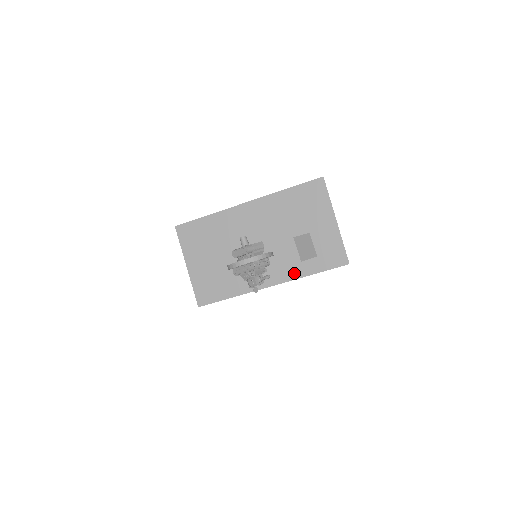
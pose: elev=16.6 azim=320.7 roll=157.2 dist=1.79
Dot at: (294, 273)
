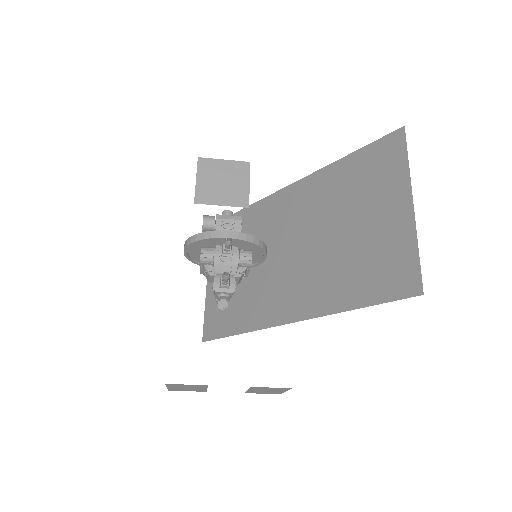
Dot at: (325, 303)
